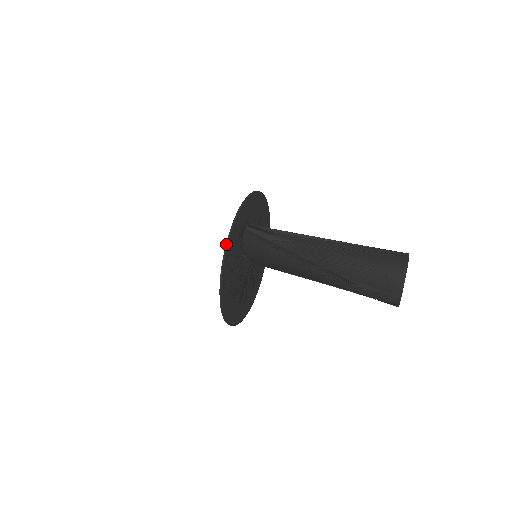
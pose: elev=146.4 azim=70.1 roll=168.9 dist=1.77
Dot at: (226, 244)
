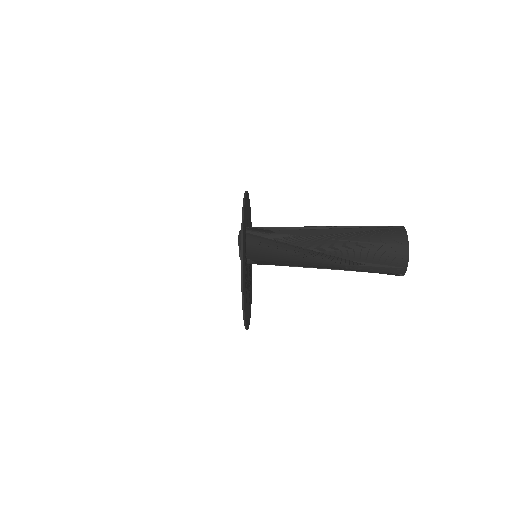
Dot at: (241, 254)
